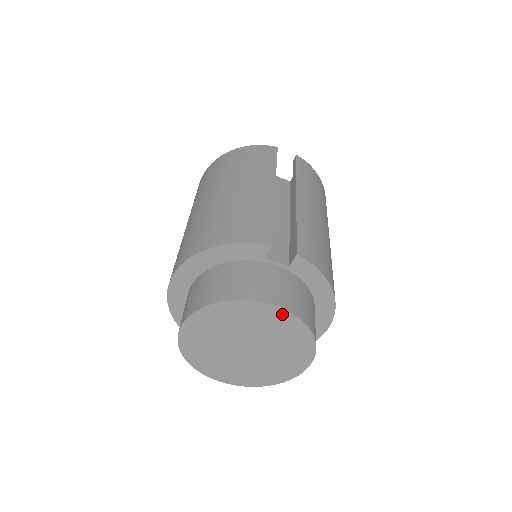
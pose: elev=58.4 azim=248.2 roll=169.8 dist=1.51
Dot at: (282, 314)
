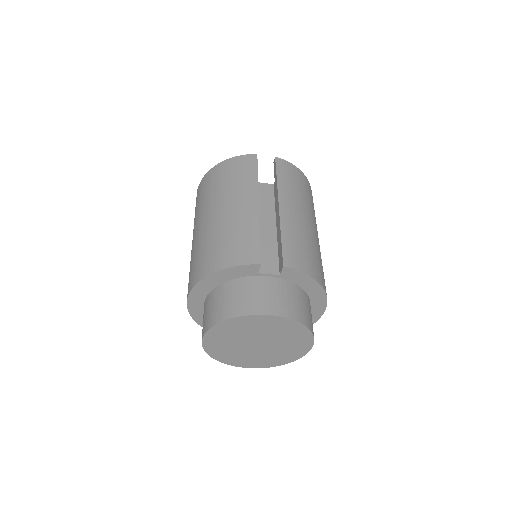
Dot at: (279, 319)
